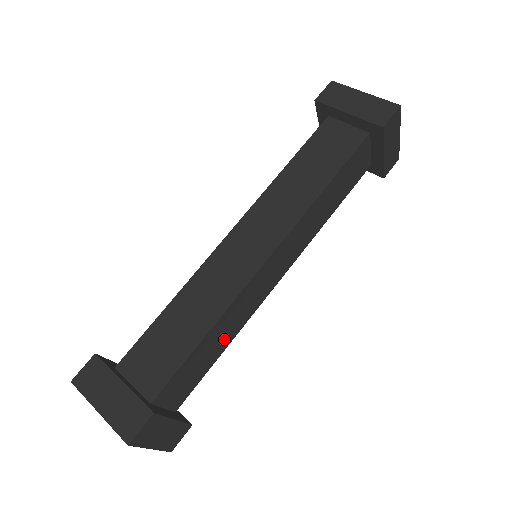
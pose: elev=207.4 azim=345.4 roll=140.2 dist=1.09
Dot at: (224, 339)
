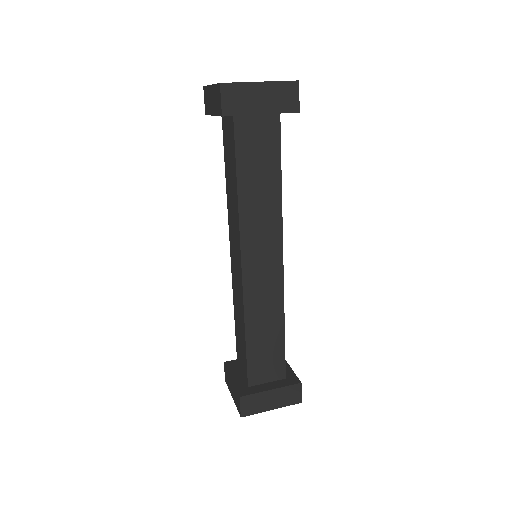
Dot at: (272, 325)
